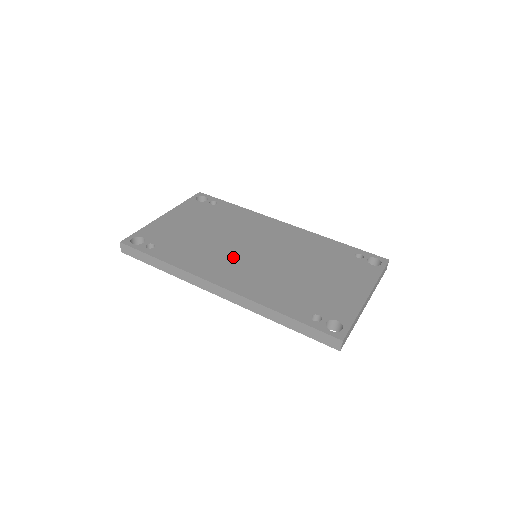
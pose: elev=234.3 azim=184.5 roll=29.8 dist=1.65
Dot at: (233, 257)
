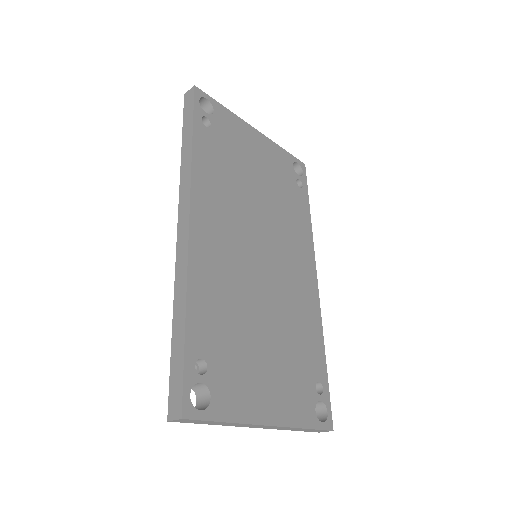
Dot at: (240, 226)
